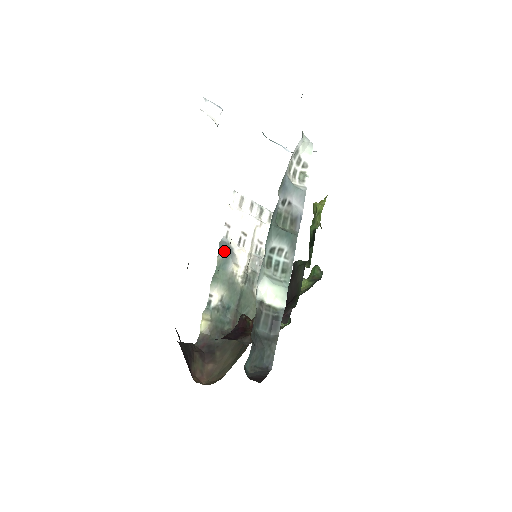
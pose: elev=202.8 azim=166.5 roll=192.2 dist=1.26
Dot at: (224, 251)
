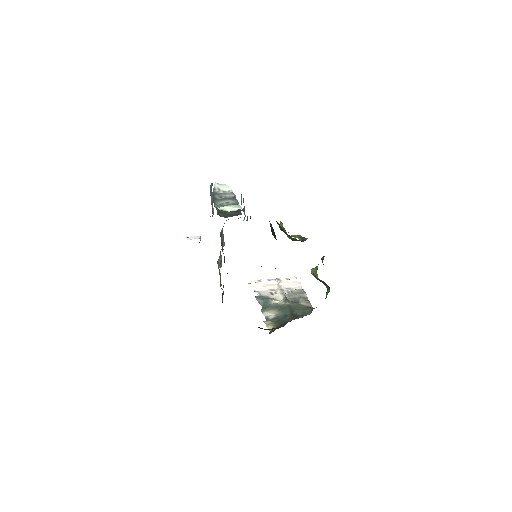
Dot at: (262, 299)
